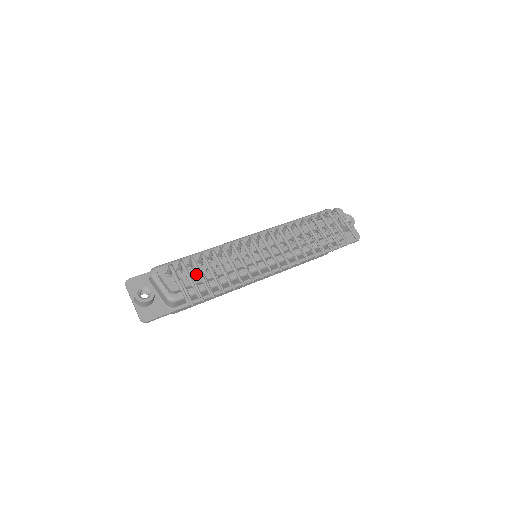
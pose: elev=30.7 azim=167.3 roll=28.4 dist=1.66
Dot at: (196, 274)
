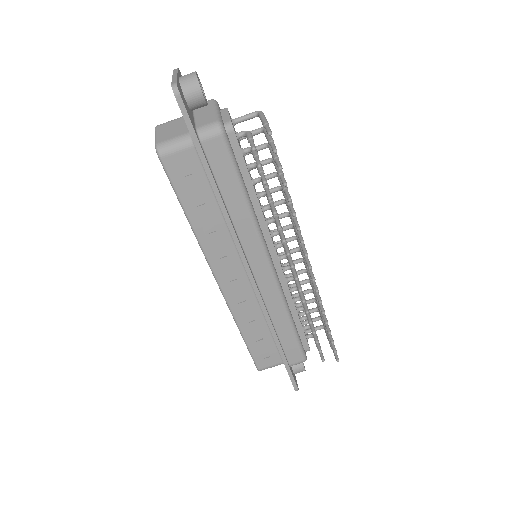
Dot at: occluded
